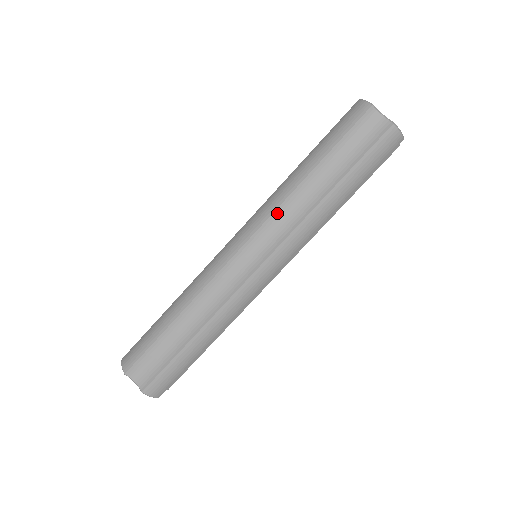
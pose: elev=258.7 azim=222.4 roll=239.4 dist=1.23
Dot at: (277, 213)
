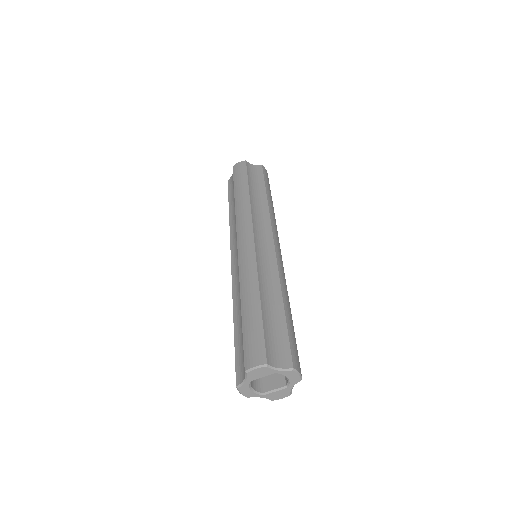
Dot at: (232, 233)
